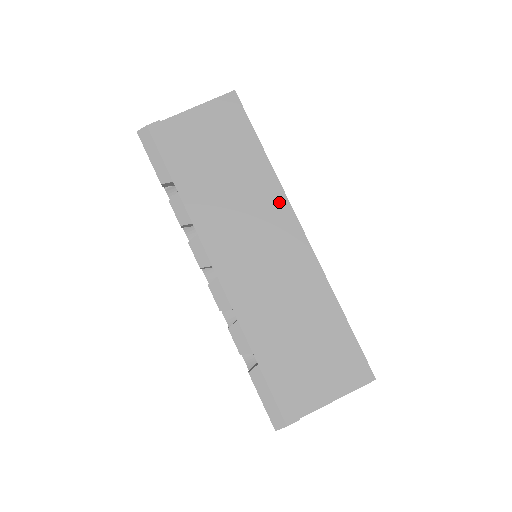
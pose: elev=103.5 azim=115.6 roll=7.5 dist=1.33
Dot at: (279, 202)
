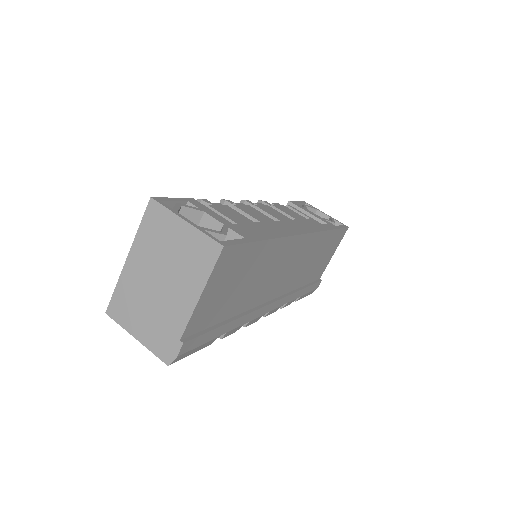
Dot at: (288, 245)
